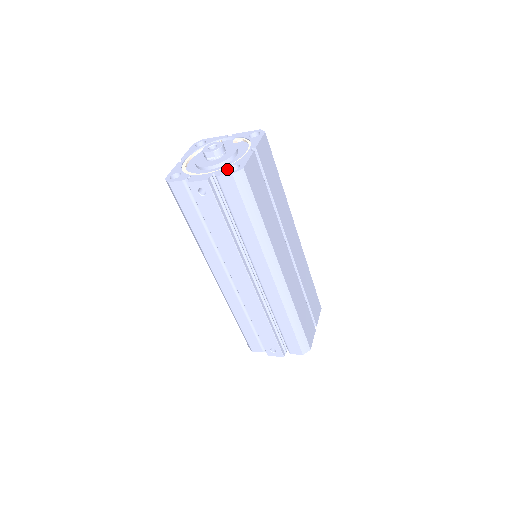
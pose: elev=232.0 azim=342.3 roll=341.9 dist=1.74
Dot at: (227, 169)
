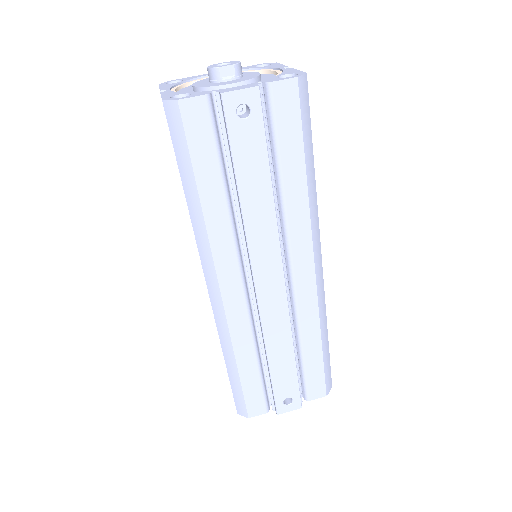
Dot at: (278, 77)
